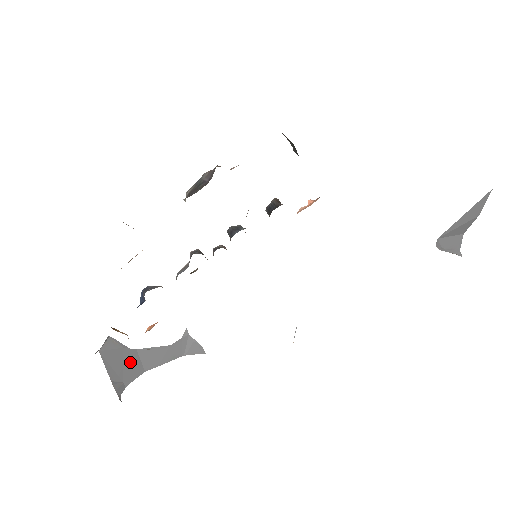
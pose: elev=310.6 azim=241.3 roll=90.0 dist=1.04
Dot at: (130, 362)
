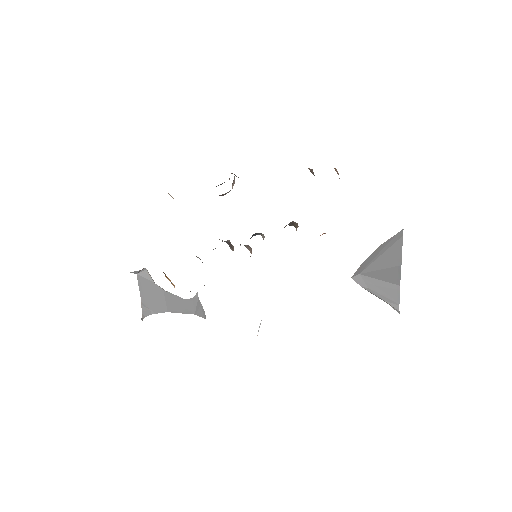
Dot at: (158, 297)
